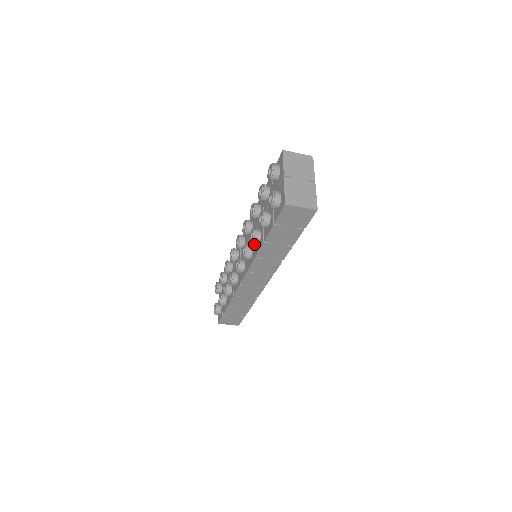
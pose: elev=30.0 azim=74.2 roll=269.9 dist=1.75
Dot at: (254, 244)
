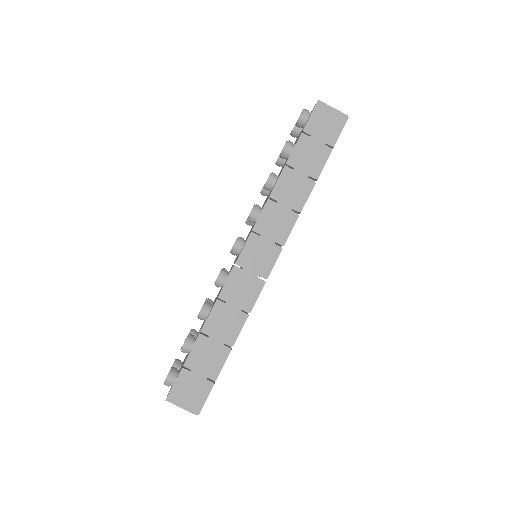
Dot at: (270, 182)
